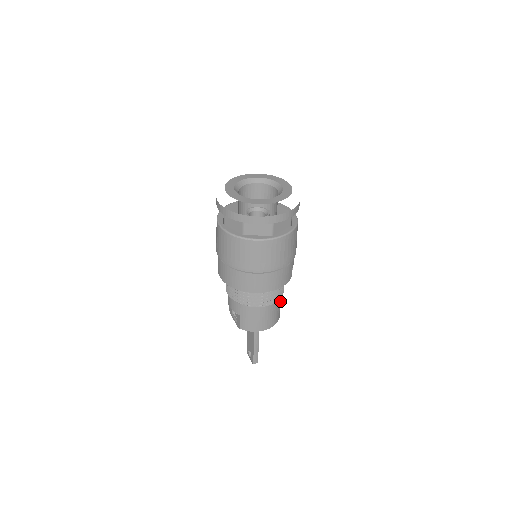
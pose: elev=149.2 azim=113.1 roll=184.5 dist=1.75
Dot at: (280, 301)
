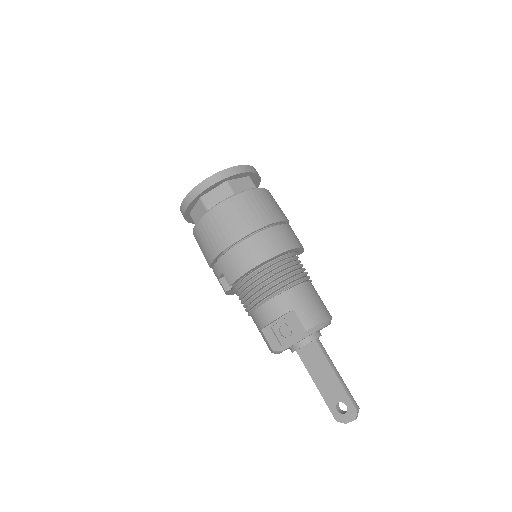
Dot at: occluded
